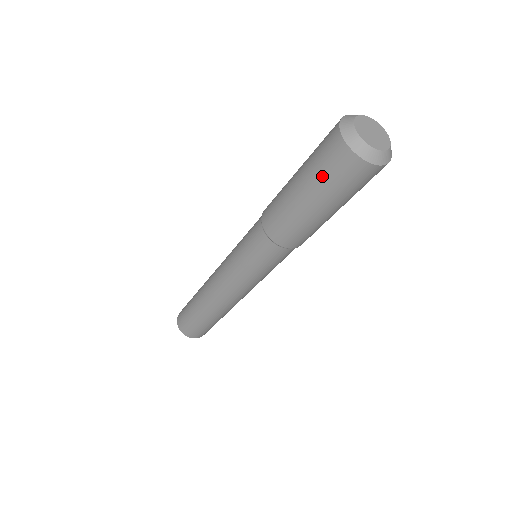
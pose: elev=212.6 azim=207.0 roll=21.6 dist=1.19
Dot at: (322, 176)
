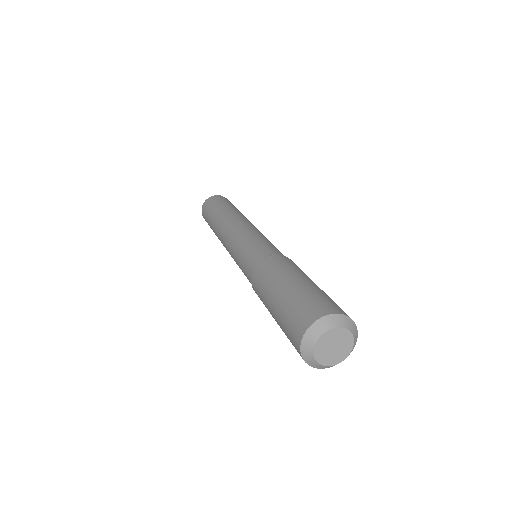
Dot at: occluded
